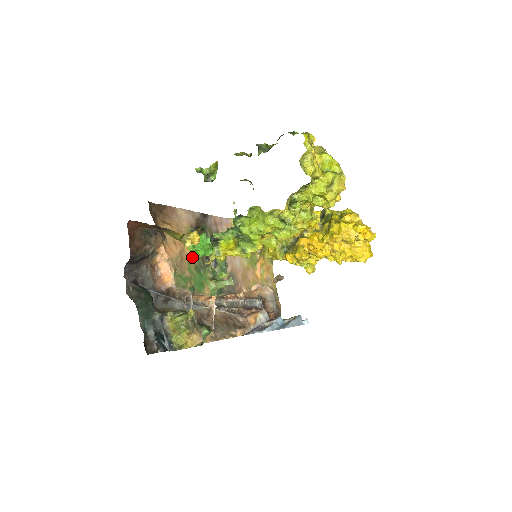
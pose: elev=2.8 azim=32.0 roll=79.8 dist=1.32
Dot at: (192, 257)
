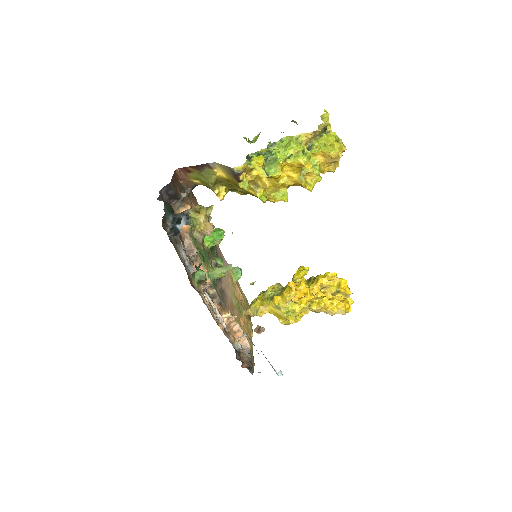
Dot at: occluded
